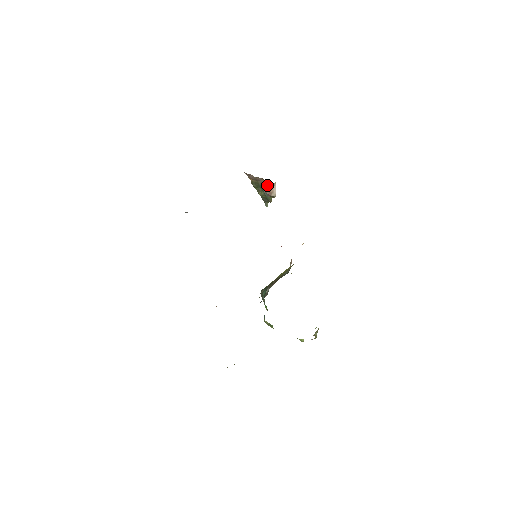
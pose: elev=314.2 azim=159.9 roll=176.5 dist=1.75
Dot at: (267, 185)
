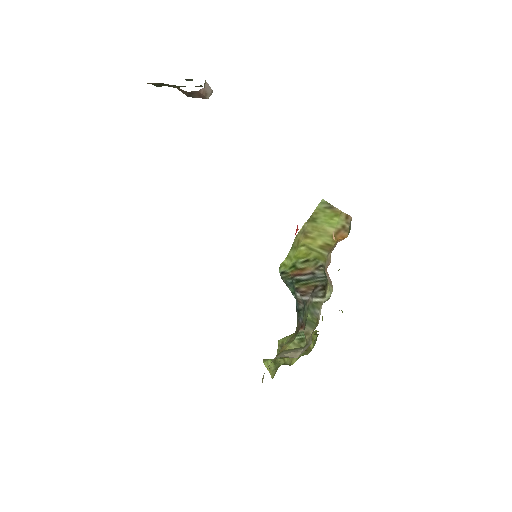
Dot at: occluded
